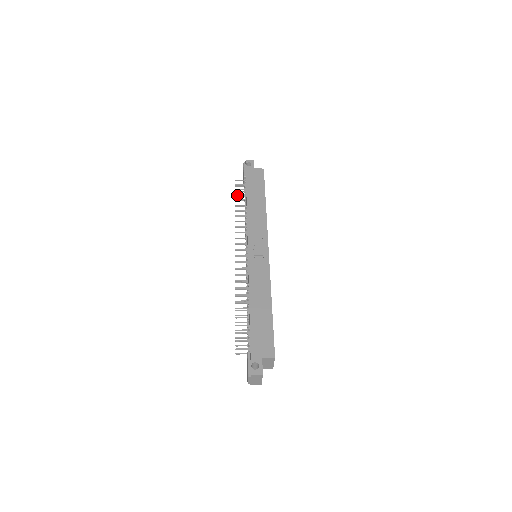
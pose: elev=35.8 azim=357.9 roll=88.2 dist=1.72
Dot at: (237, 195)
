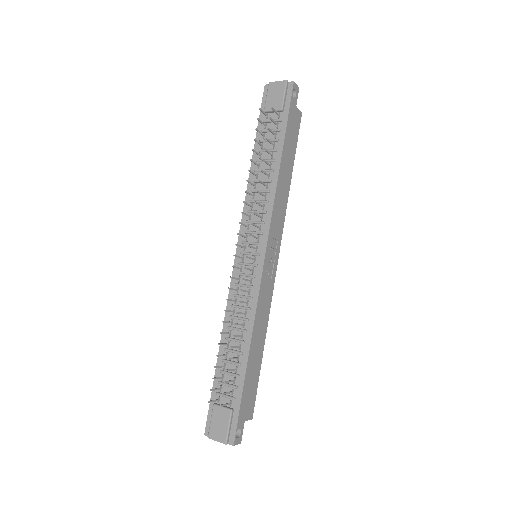
Dot at: occluded
